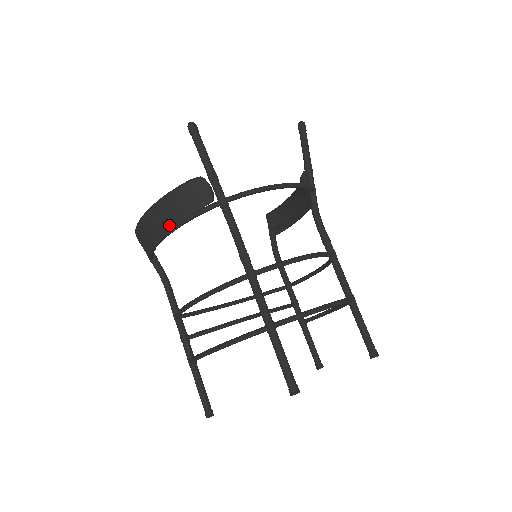
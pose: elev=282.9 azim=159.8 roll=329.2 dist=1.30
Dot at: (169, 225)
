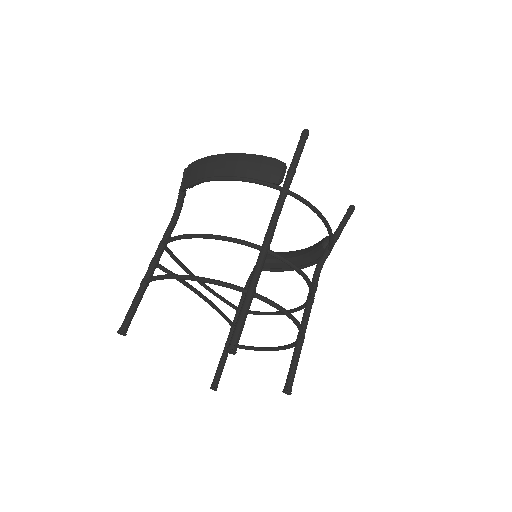
Dot at: (232, 174)
